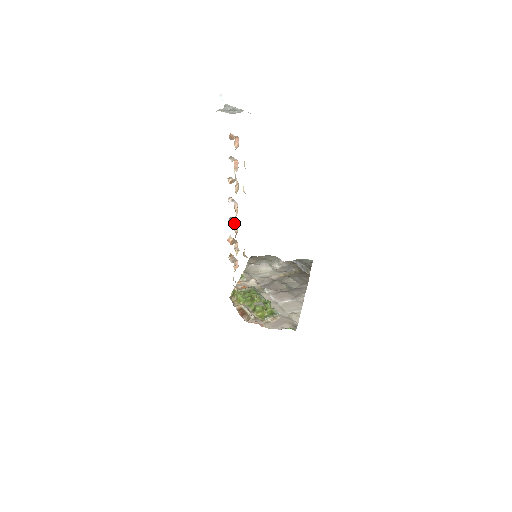
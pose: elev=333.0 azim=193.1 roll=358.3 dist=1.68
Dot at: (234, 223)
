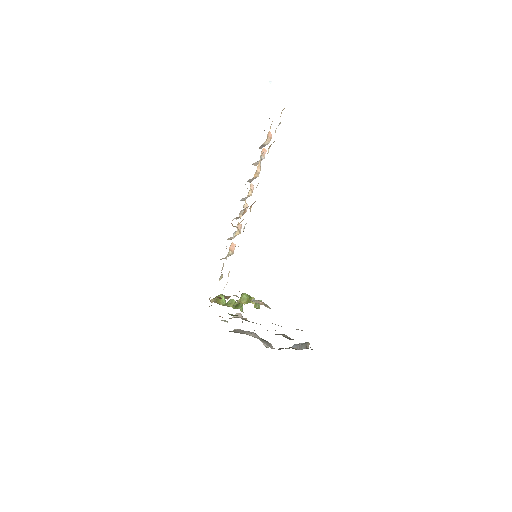
Dot at: (245, 204)
